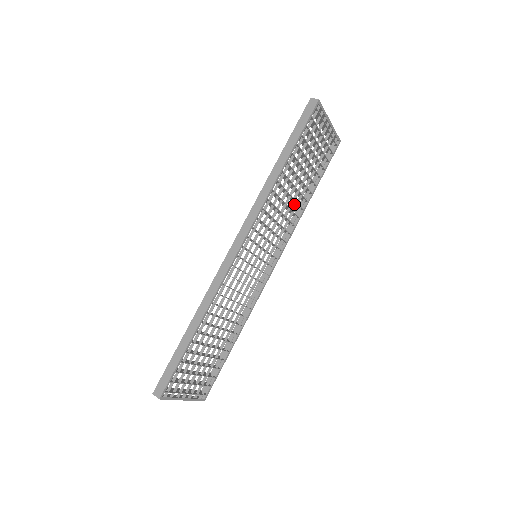
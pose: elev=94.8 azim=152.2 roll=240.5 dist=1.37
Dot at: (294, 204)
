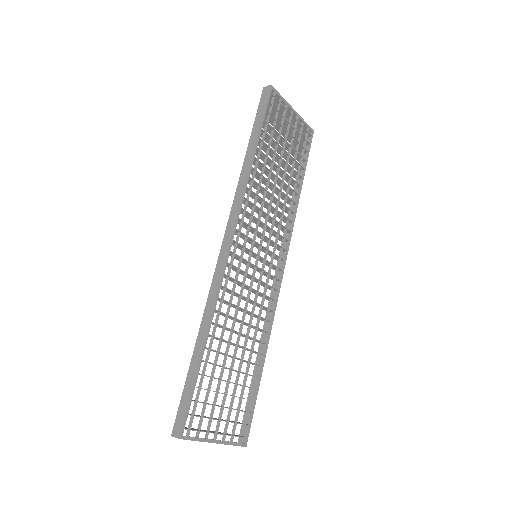
Dot at: occluded
